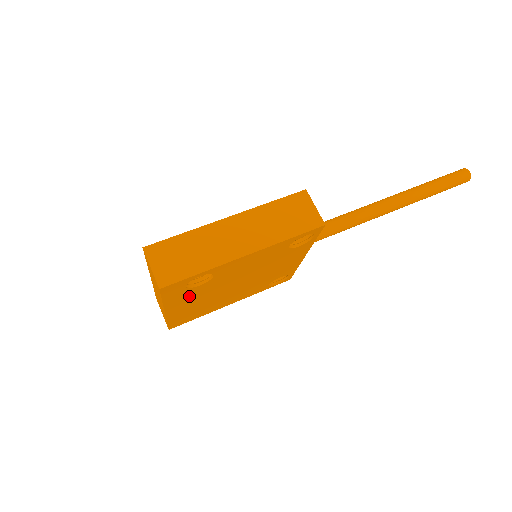
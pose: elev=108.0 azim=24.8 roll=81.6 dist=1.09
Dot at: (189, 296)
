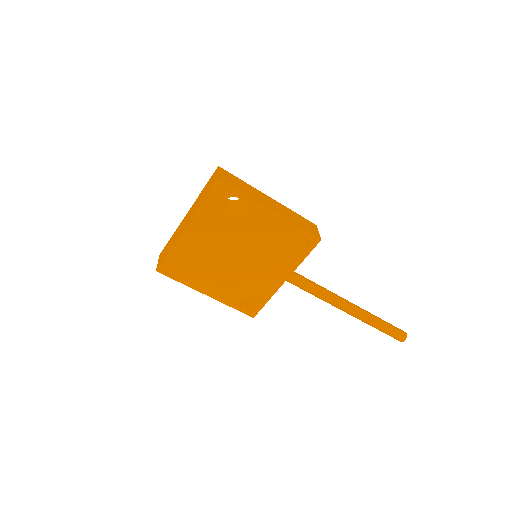
Dot at: (212, 223)
